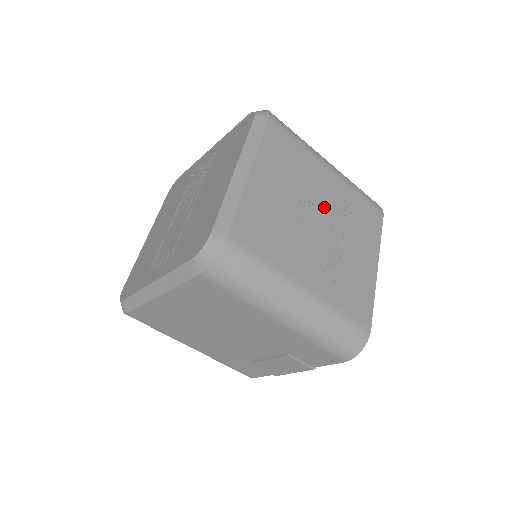
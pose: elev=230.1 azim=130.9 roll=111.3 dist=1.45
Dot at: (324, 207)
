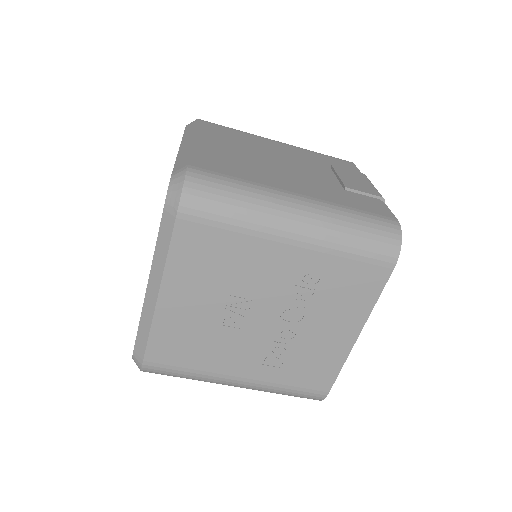
Dot at: (272, 296)
